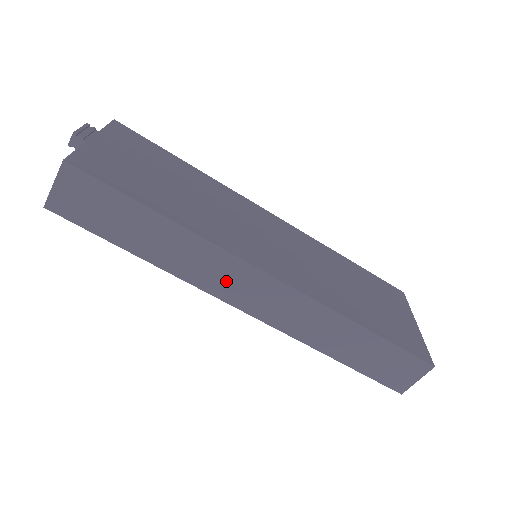
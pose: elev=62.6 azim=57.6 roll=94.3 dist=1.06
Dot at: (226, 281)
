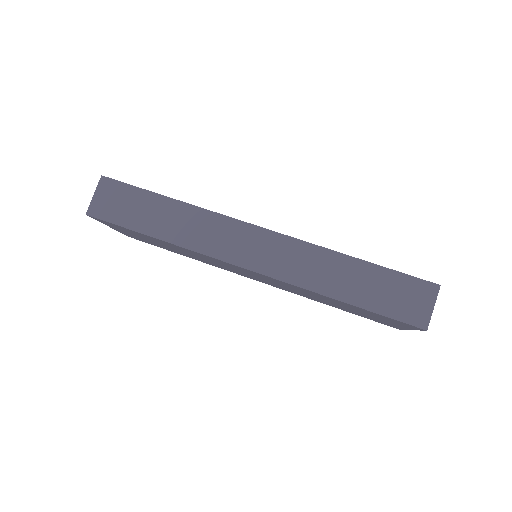
Dot at: (226, 242)
